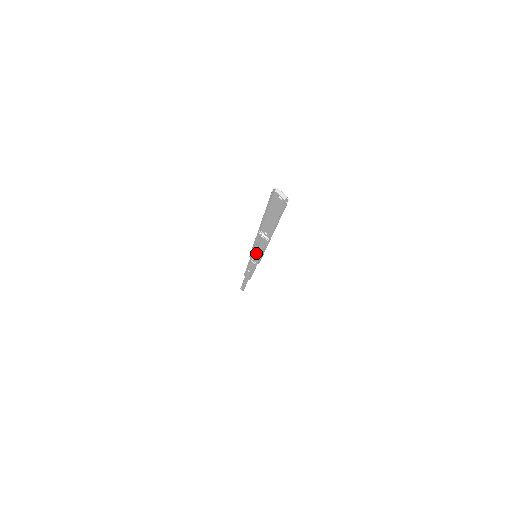
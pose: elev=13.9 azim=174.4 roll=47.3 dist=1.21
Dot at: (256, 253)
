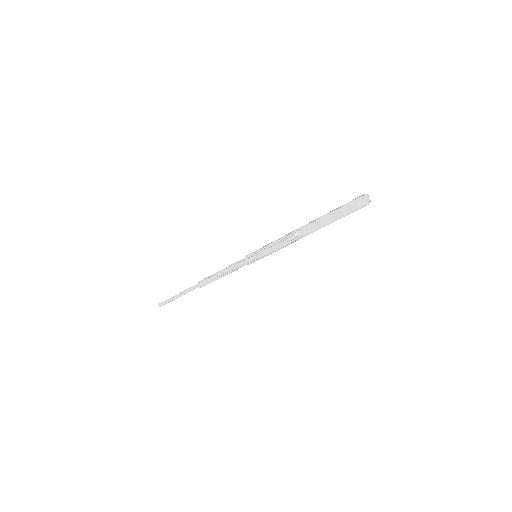
Dot at: (261, 252)
